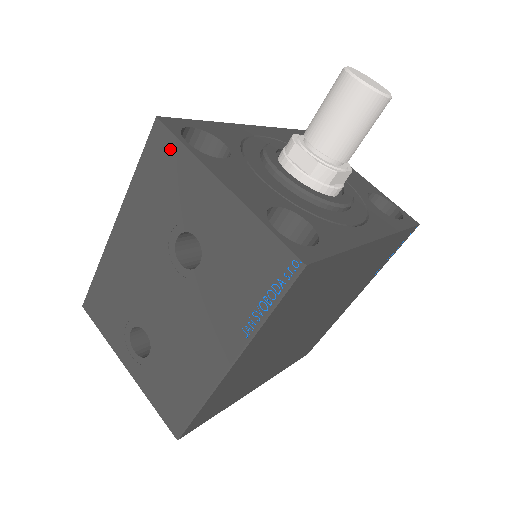
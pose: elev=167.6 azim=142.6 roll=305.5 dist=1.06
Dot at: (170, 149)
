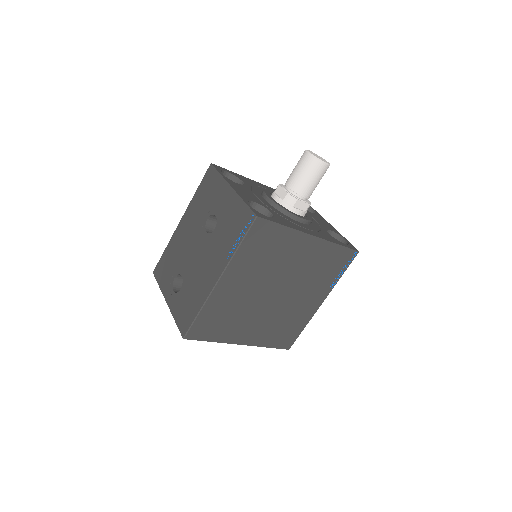
Dot at: (213, 176)
